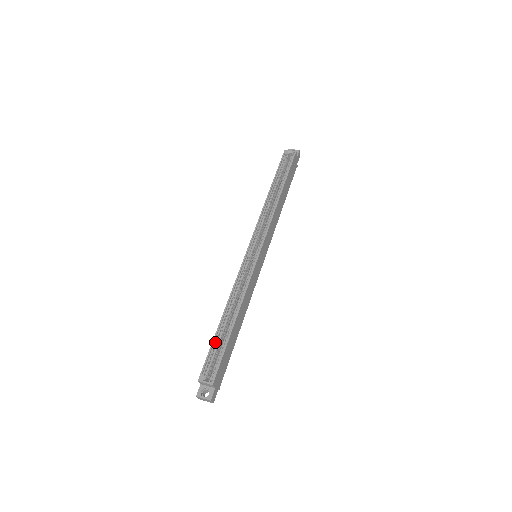
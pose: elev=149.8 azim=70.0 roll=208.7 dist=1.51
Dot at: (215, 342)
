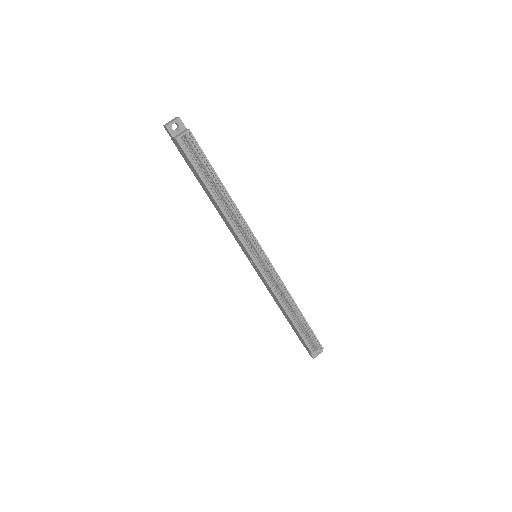
Dot at: (300, 333)
